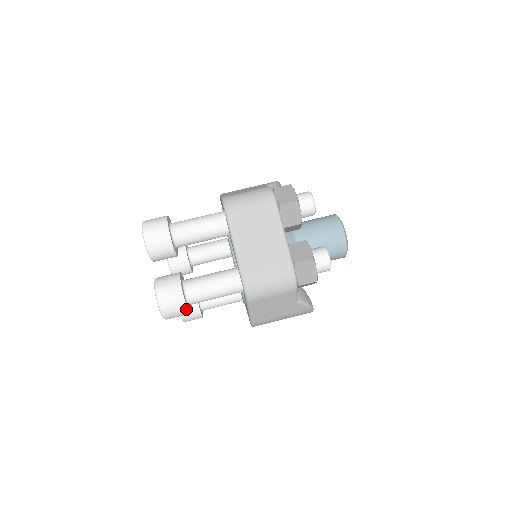
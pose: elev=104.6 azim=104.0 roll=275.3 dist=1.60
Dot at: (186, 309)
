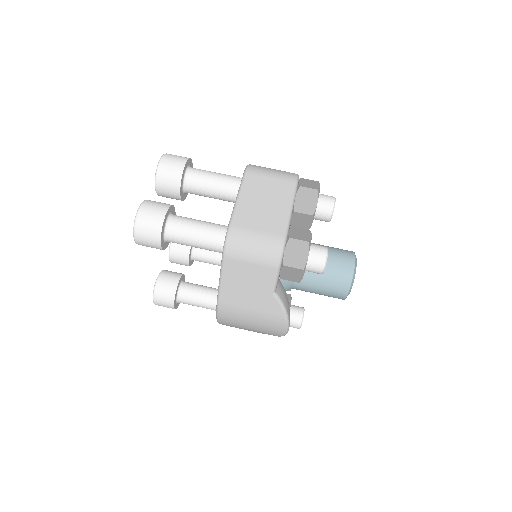
Dot at: (160, 234)
